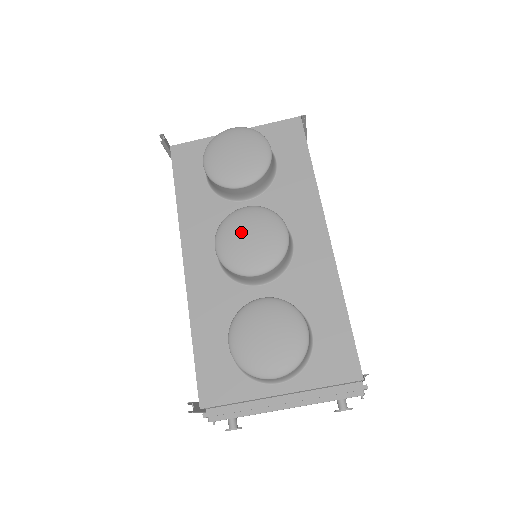
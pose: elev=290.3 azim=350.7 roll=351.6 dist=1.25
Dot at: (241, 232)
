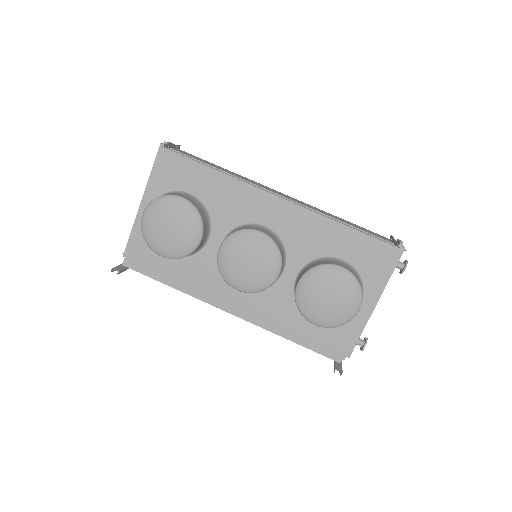
Dot at: (239, 266)
